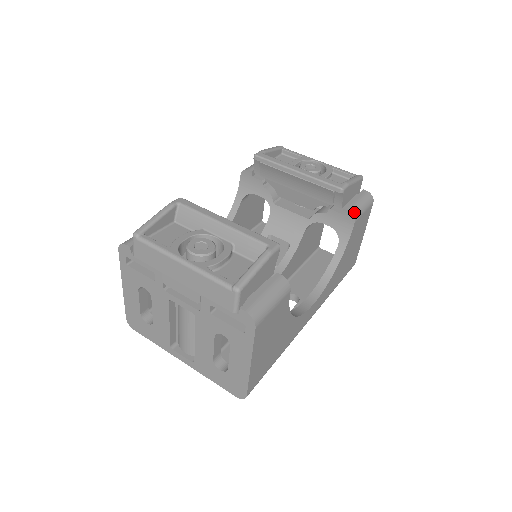
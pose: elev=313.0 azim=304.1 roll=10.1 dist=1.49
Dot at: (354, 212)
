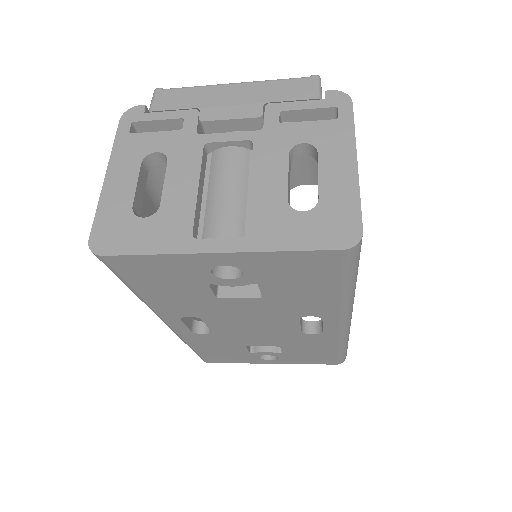
Dot at: occluded
